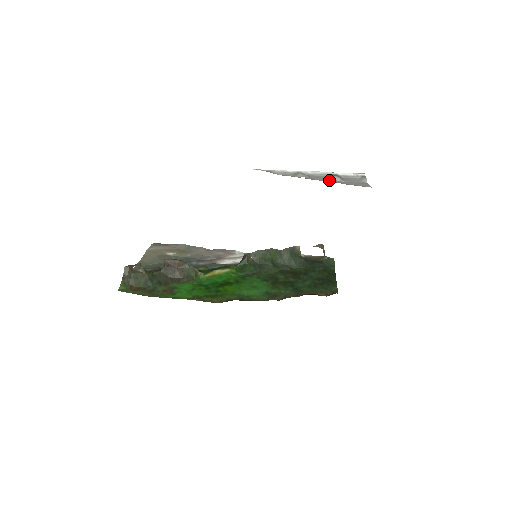
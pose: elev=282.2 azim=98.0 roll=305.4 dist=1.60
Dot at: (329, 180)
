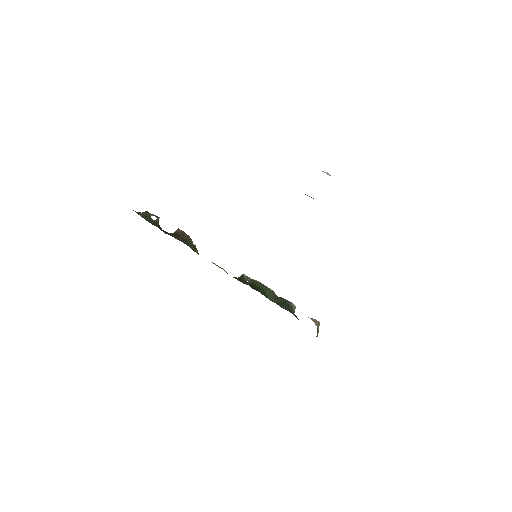
Dot at: occluded
